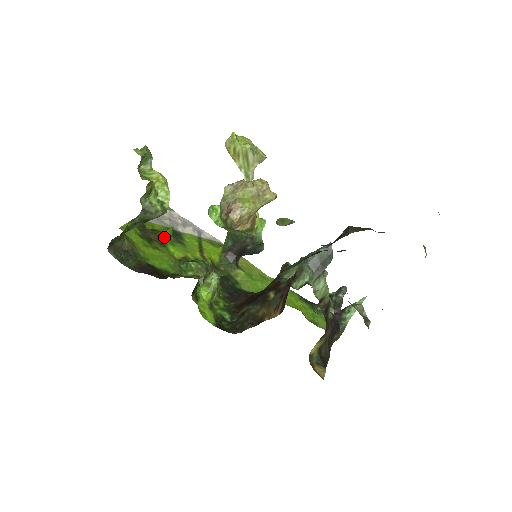
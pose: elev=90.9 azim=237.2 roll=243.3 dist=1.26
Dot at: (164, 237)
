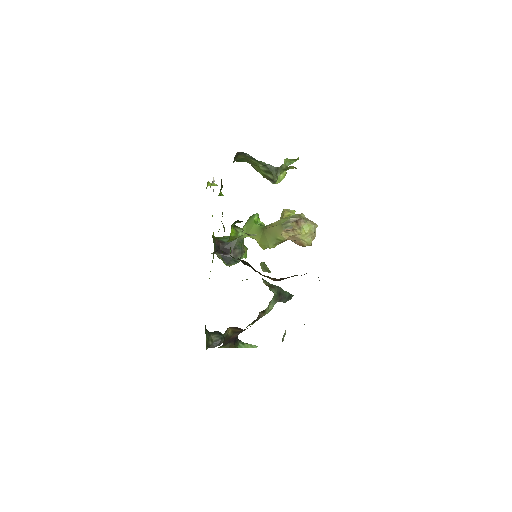
Dot at: occluded
